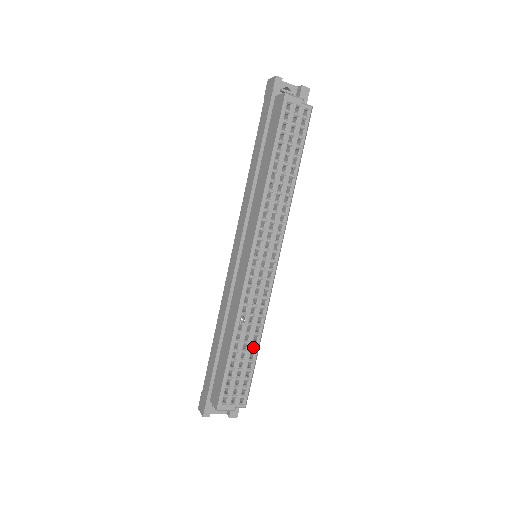
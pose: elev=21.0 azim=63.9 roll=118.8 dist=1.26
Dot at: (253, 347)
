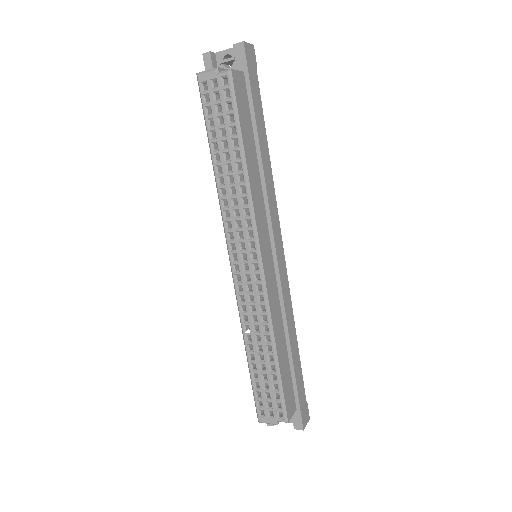
Dot at: (274, 357)
